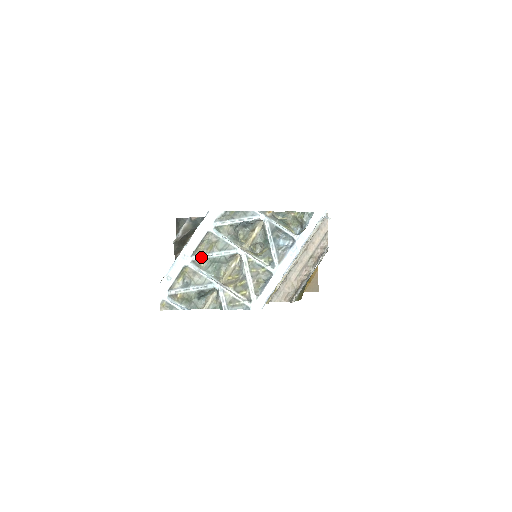
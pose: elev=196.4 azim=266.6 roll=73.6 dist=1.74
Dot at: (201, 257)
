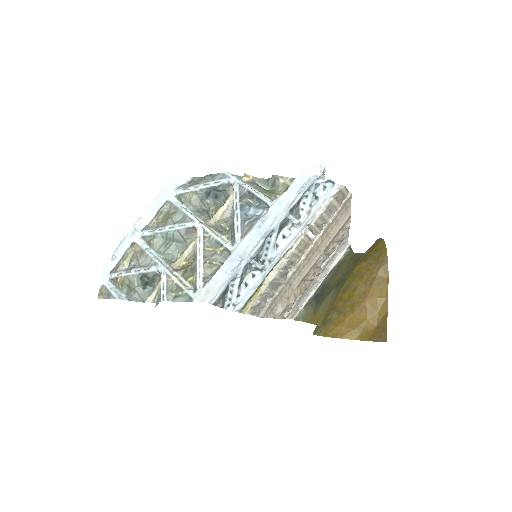
Dot at: (152, 231)
